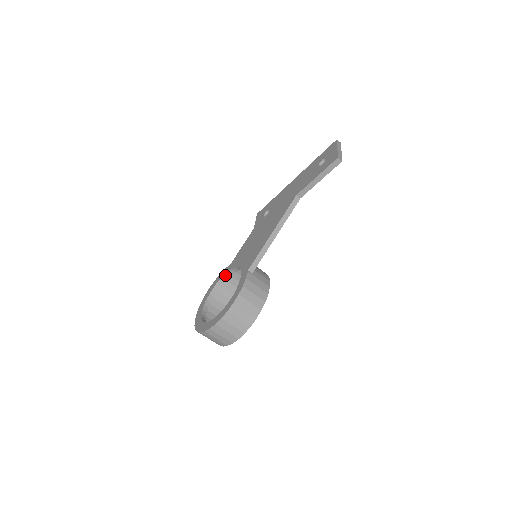
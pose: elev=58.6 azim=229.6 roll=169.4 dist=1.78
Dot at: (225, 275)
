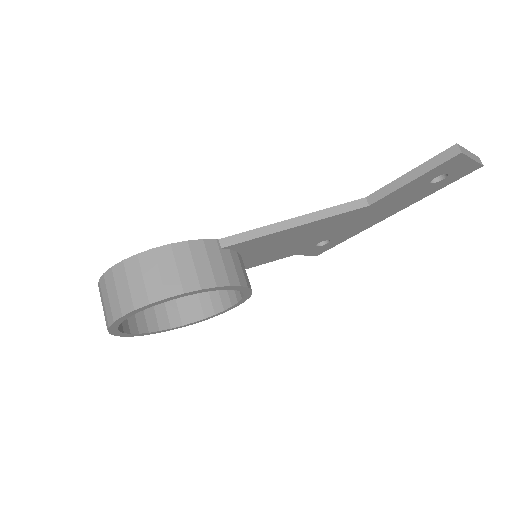
Dot at: occluded
